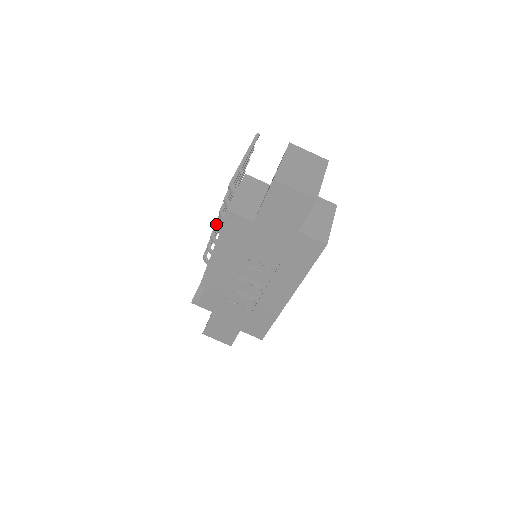
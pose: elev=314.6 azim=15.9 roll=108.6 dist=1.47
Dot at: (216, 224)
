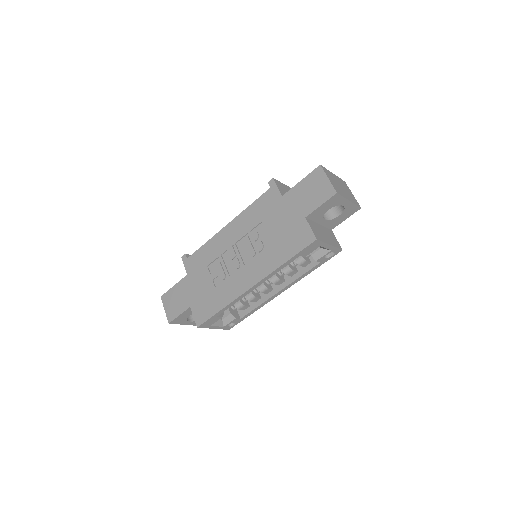
Dot at: occluded
